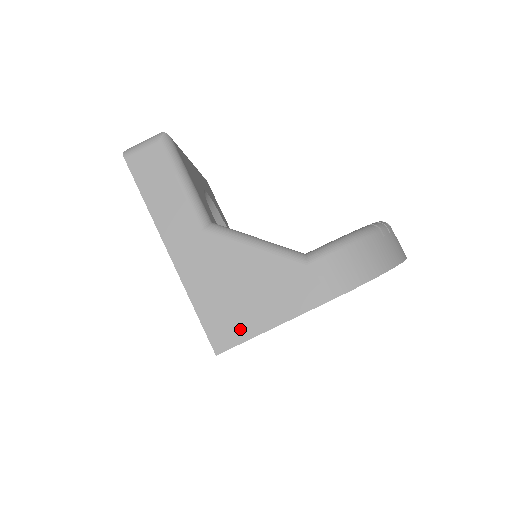
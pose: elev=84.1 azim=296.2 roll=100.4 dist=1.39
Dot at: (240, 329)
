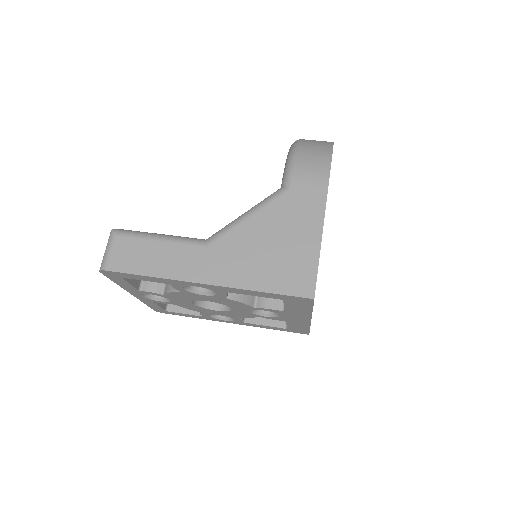
Dot at: (305, 266)
